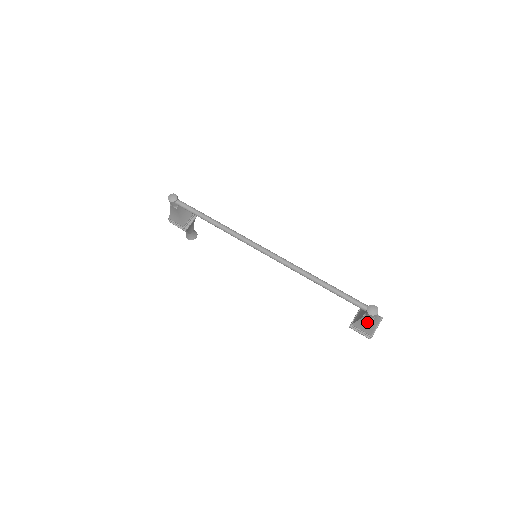
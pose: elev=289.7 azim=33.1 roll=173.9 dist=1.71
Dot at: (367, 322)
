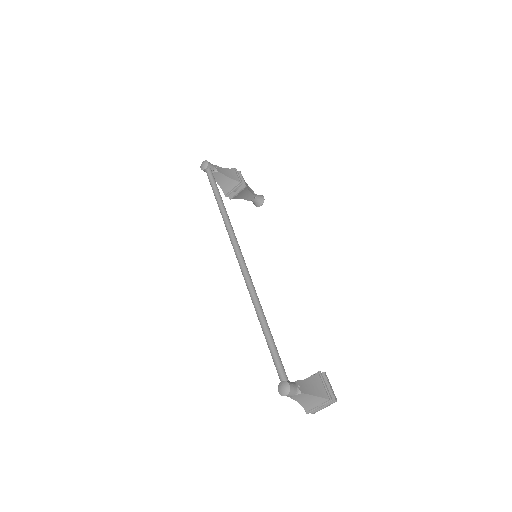
Dot at: occluded
